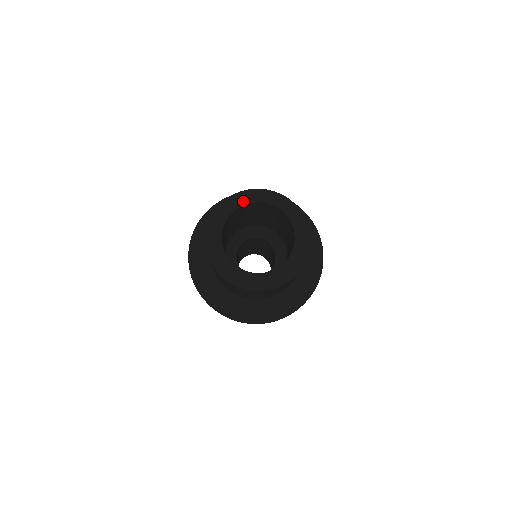
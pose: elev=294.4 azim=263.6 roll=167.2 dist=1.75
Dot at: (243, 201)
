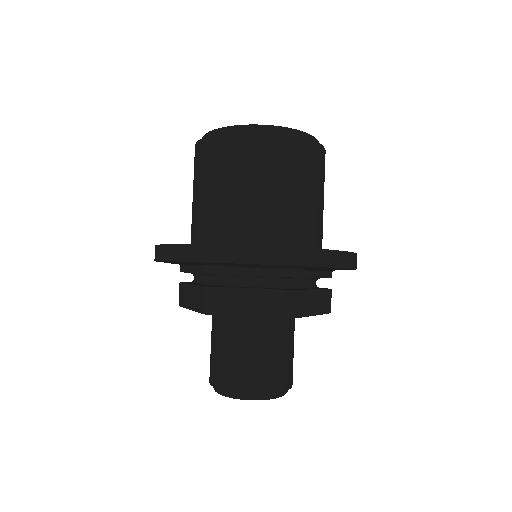
Dot at: occluded
